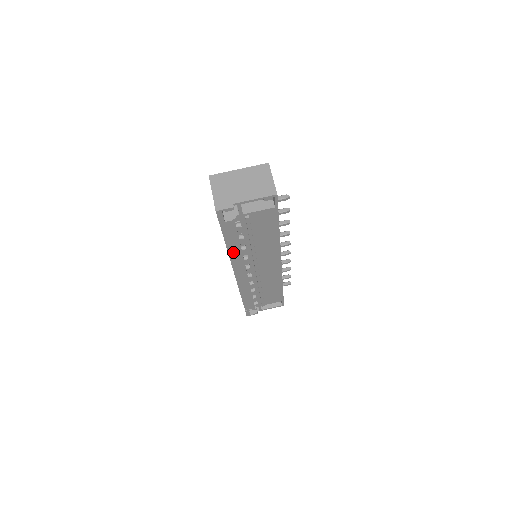
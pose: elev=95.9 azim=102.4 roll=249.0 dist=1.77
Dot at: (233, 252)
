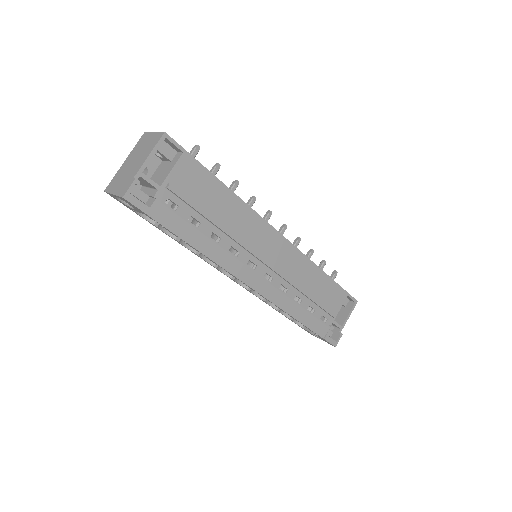
Dot at: (210, 251)
